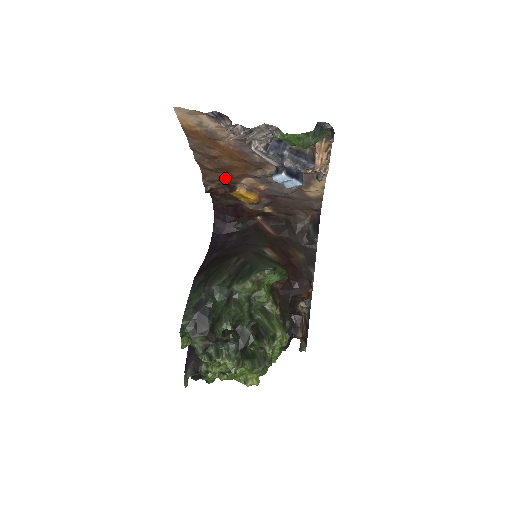
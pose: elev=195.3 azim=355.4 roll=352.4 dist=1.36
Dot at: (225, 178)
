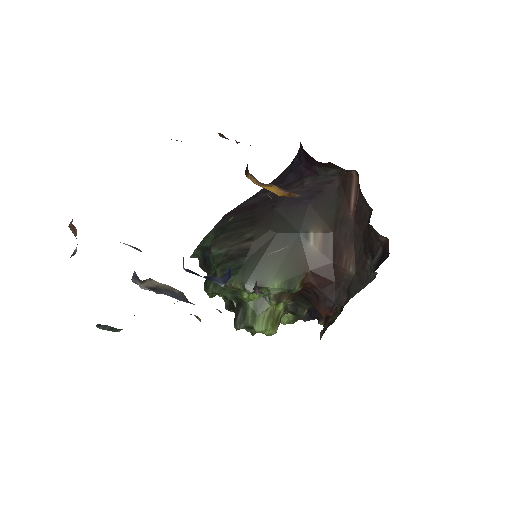
Dot at: occluded
